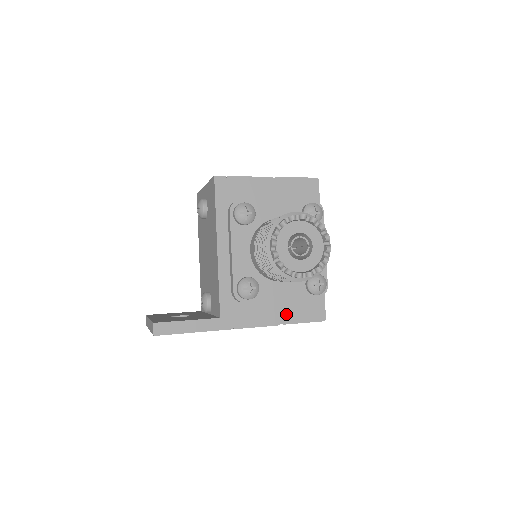
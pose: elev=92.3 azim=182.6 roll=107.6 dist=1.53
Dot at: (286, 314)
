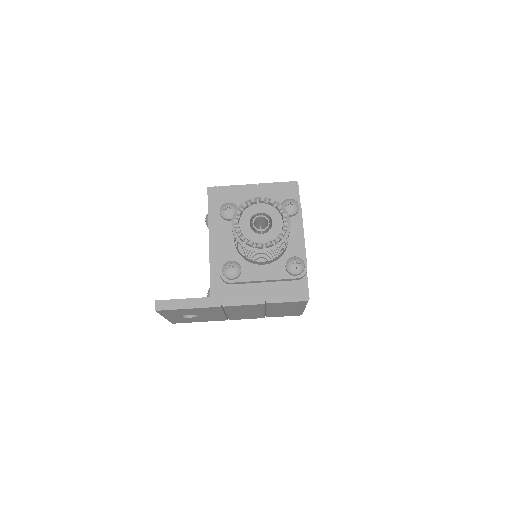
Dot at: (270, 294)
